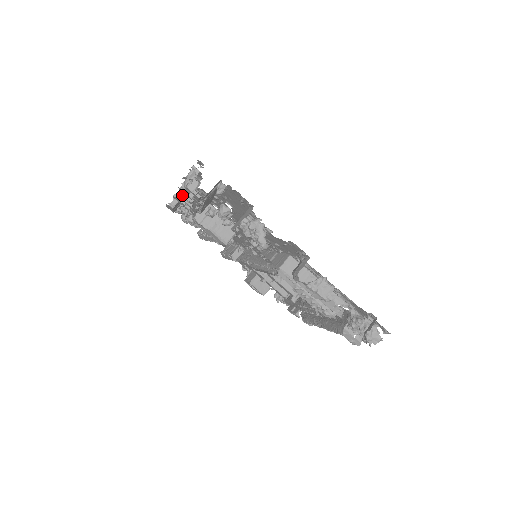
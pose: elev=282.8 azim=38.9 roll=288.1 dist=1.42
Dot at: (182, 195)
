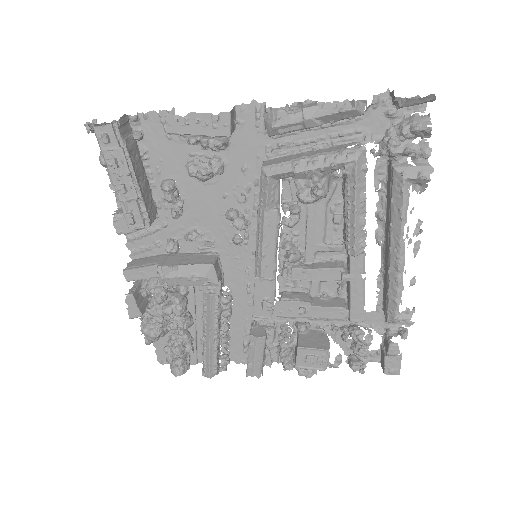
Dot at: (132, 265)
